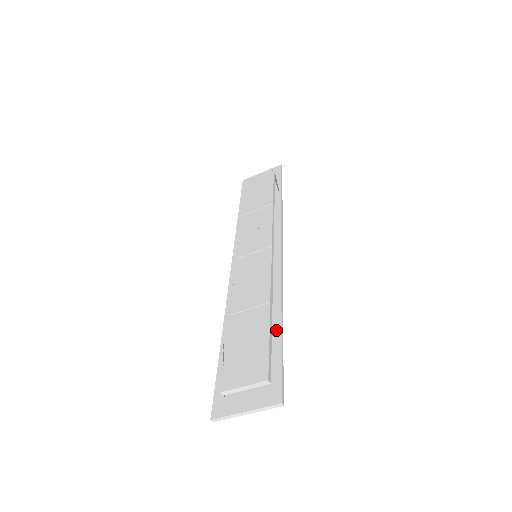
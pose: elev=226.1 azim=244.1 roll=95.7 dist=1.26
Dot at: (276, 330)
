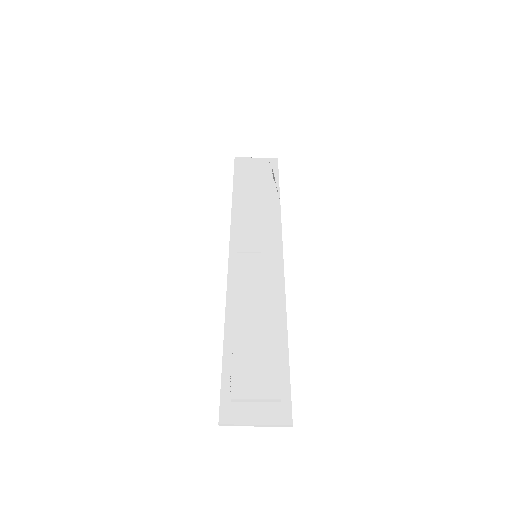
Dot at: (283, 347)
